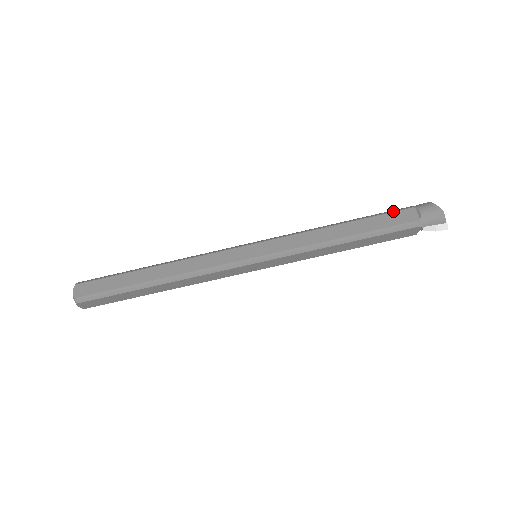
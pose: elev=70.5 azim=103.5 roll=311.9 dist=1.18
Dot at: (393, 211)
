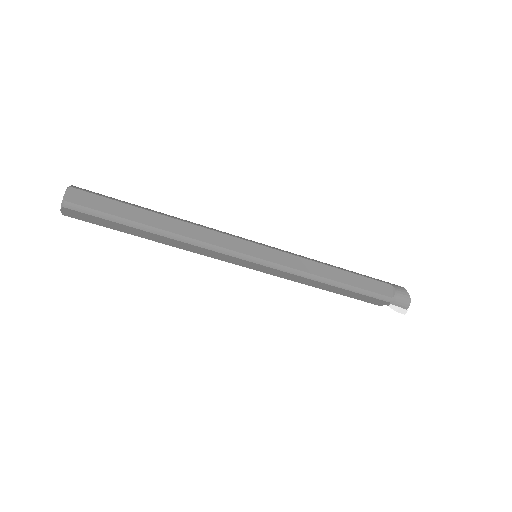
Dot at: (377, 280)
